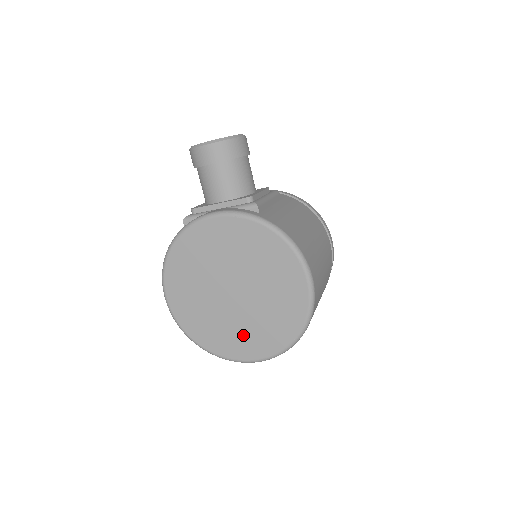
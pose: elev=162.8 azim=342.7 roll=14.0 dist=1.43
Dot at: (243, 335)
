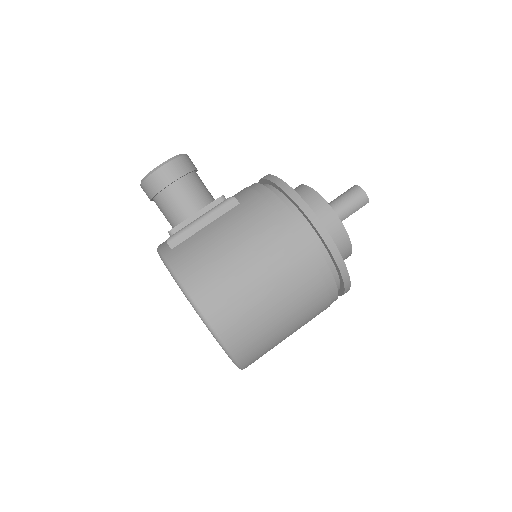
Dot at: occluded
